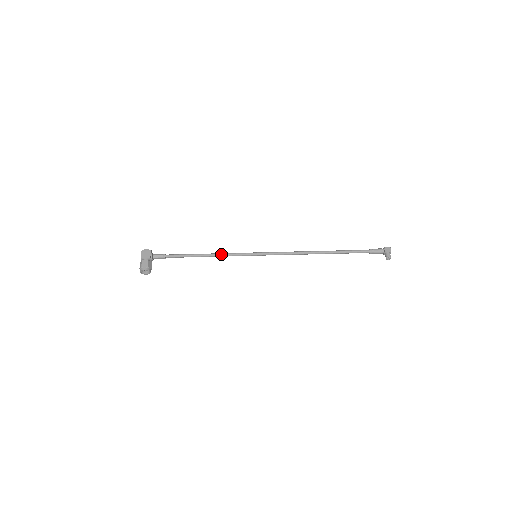
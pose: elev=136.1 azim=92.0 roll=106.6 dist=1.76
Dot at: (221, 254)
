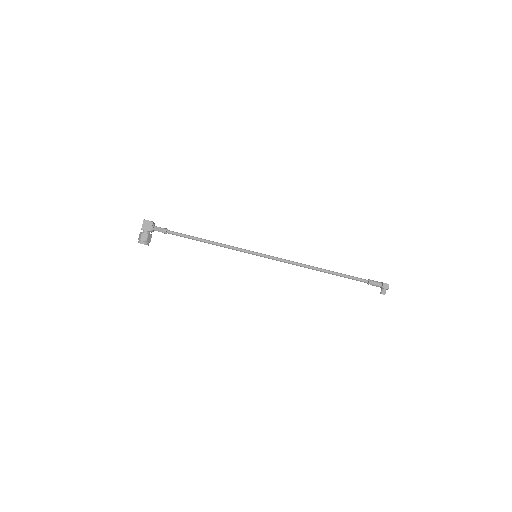
Dot at: (222, 245)
